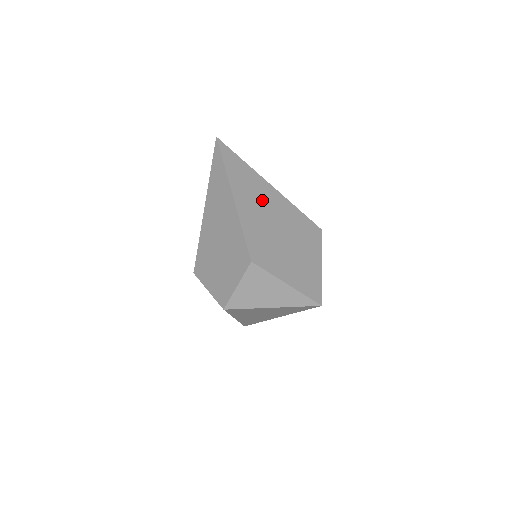
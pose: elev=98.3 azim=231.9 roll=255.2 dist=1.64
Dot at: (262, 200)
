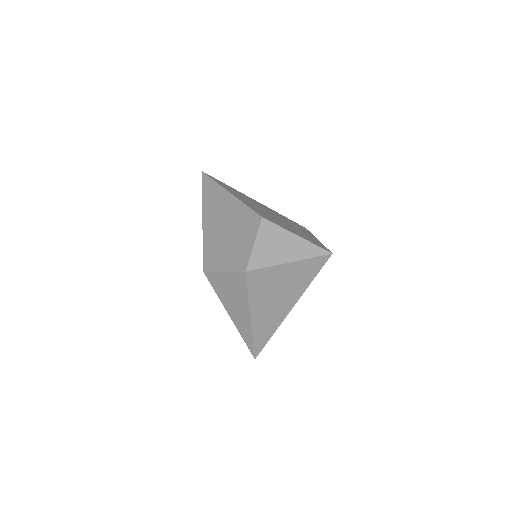
Dot at: (252, 201)
